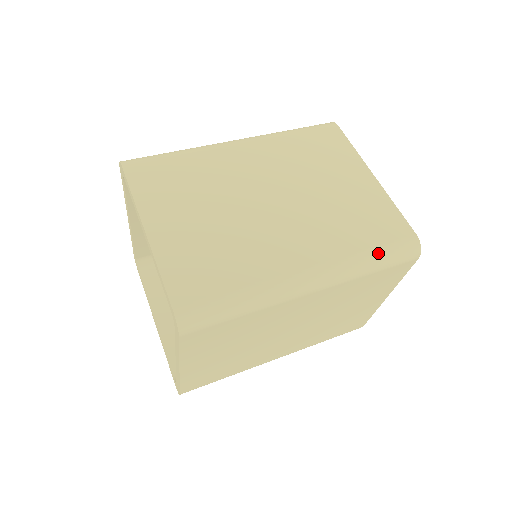
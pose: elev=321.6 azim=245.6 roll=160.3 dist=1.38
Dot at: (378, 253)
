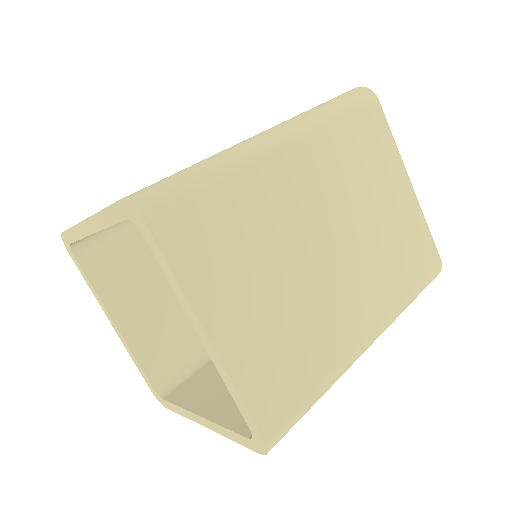
Dot at: (328, 103)
